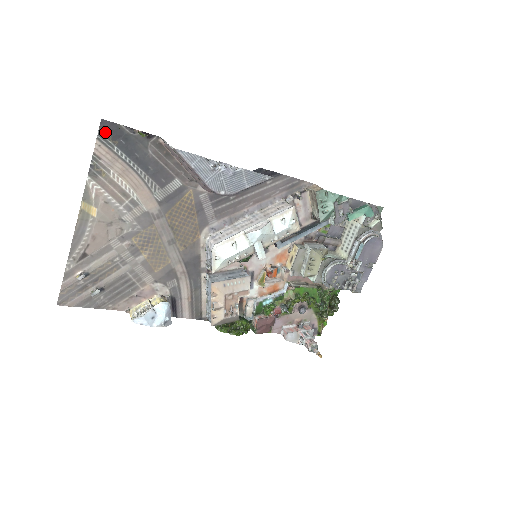
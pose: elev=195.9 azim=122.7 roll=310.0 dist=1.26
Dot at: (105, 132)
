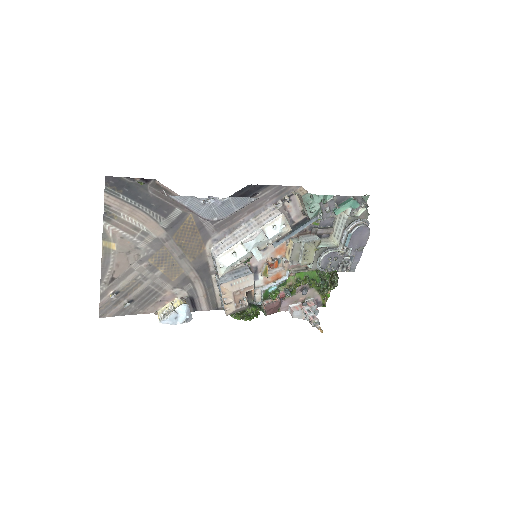
Dot at: (110, 185)
